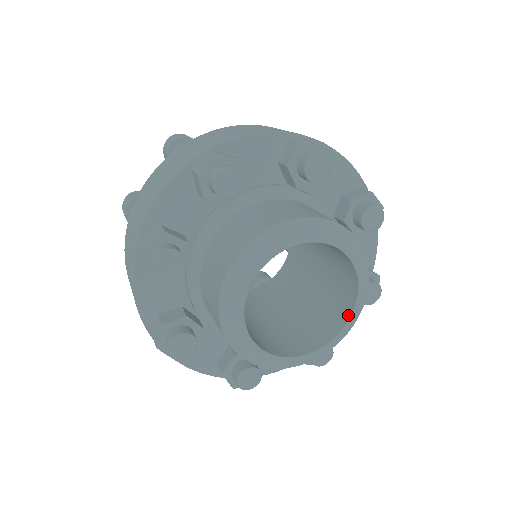
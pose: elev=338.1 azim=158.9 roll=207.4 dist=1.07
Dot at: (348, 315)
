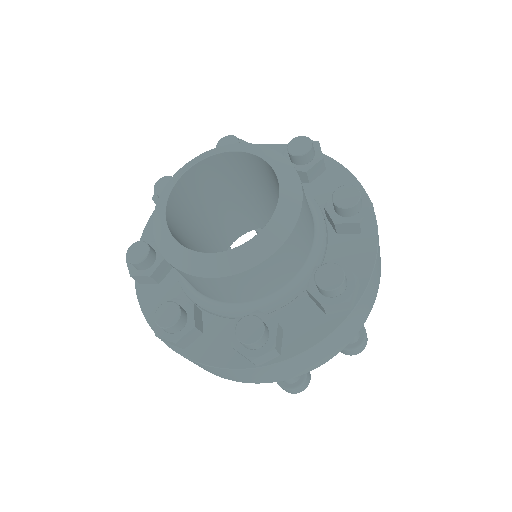
Dot at: (279, 193)
